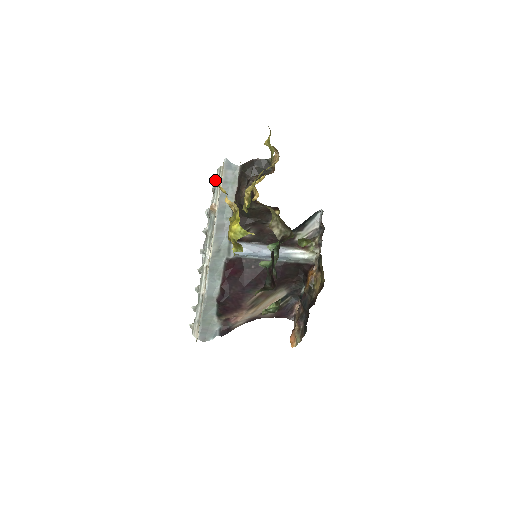
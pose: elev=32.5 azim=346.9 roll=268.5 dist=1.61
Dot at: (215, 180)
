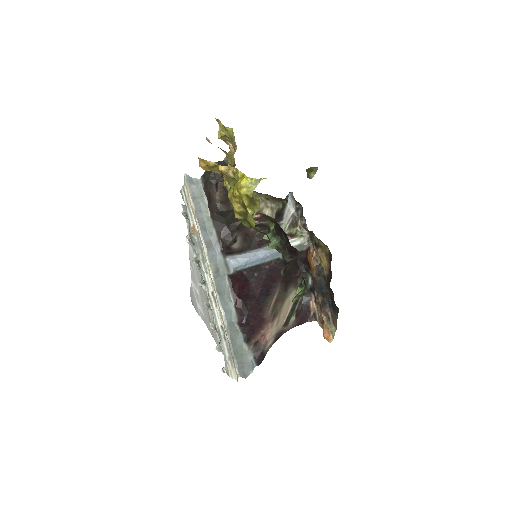
Dot at: (182, 205)
